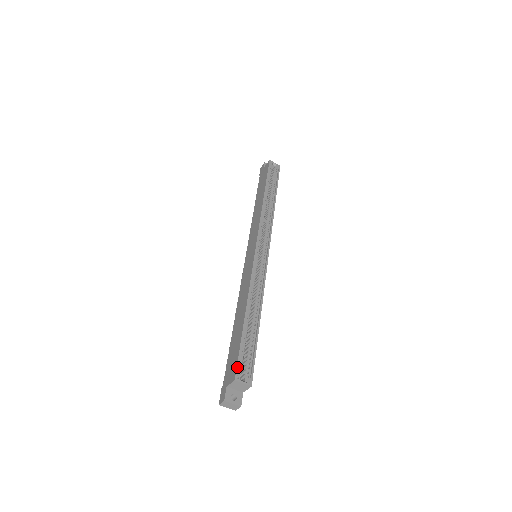
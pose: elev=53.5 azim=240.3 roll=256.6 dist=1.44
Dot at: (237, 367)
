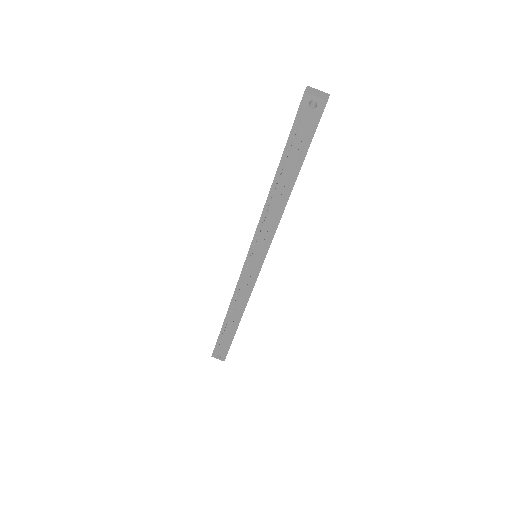
Dot at: occluded
